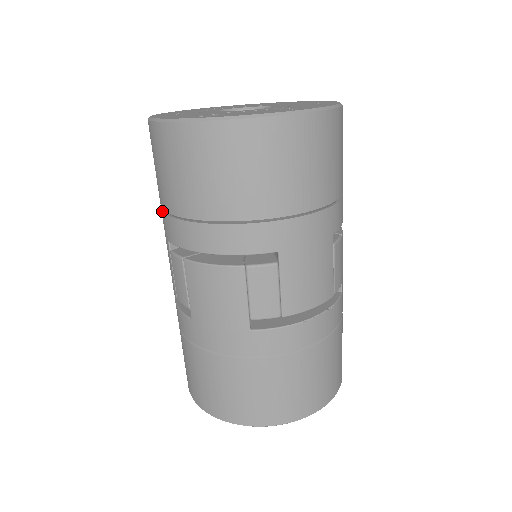
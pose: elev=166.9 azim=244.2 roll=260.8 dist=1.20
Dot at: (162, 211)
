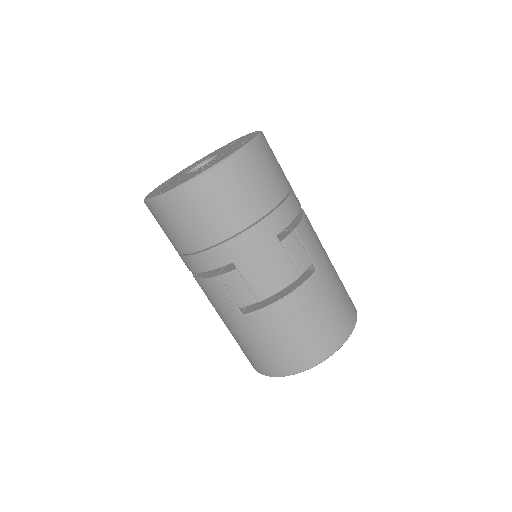
Dot at: occluded
